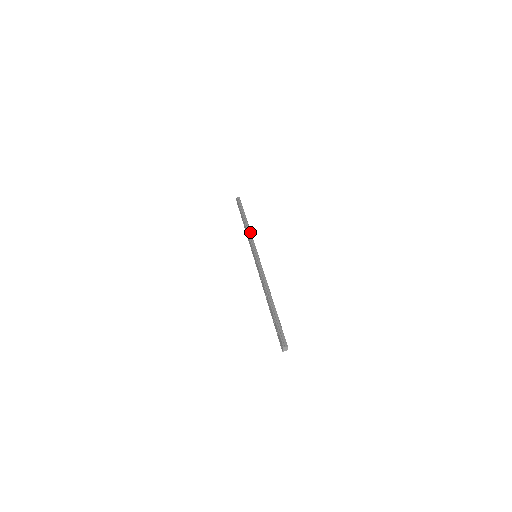
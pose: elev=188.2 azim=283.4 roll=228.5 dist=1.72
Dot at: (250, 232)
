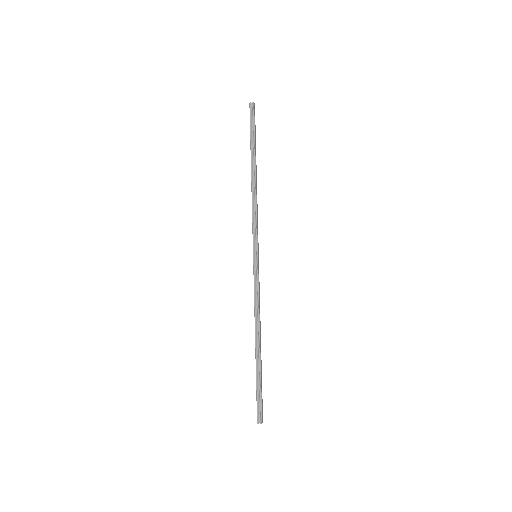
Dot at: (255, 203)
